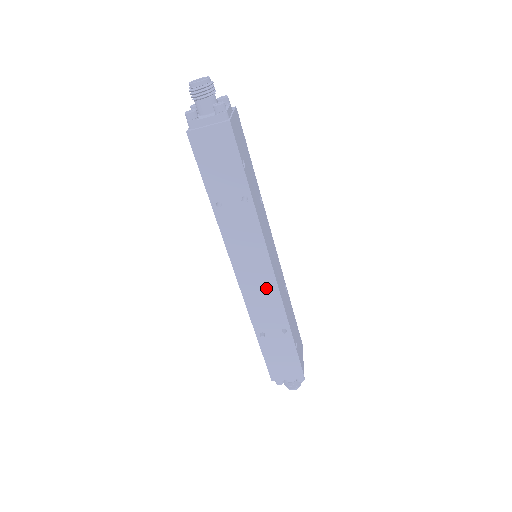
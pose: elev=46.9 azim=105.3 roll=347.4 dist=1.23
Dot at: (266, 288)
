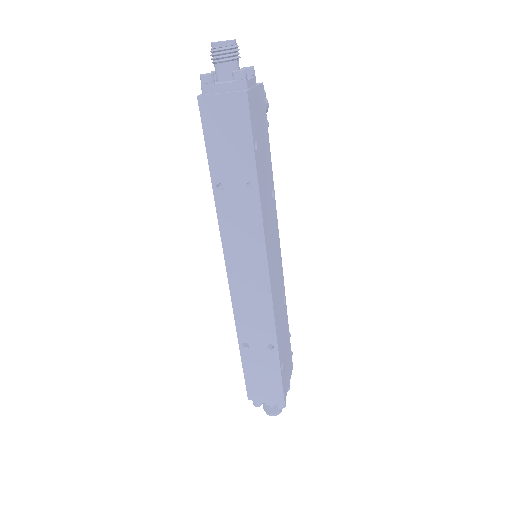
Dot at: (258, 293)
